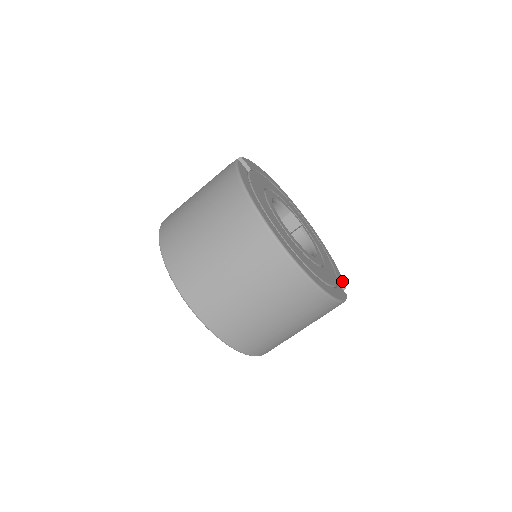
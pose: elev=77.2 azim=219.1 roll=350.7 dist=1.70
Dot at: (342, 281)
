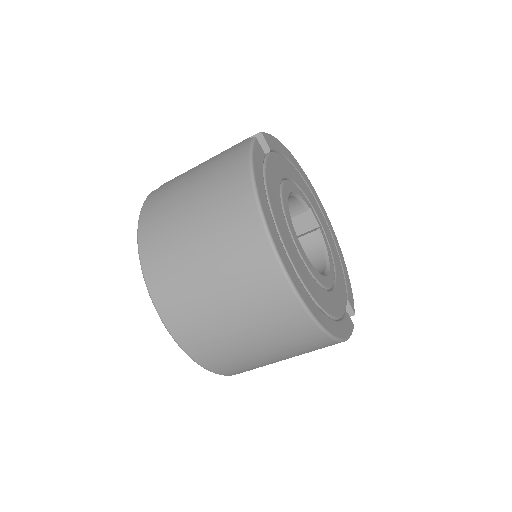
Dot at: (352, 304)
